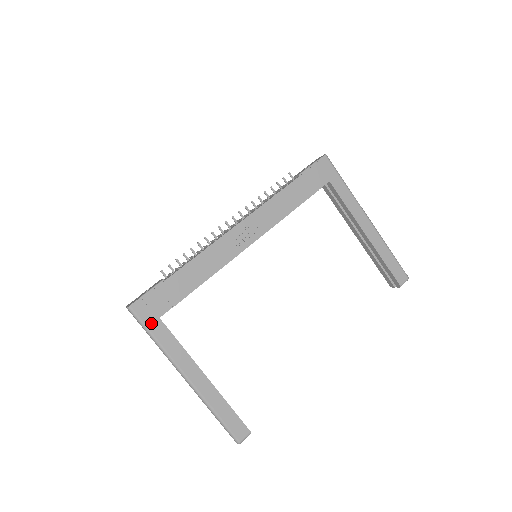
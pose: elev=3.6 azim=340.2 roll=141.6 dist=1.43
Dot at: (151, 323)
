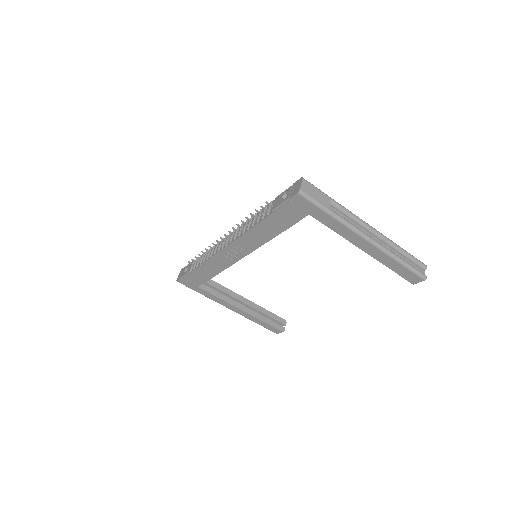
Dot at: (194, 288)
